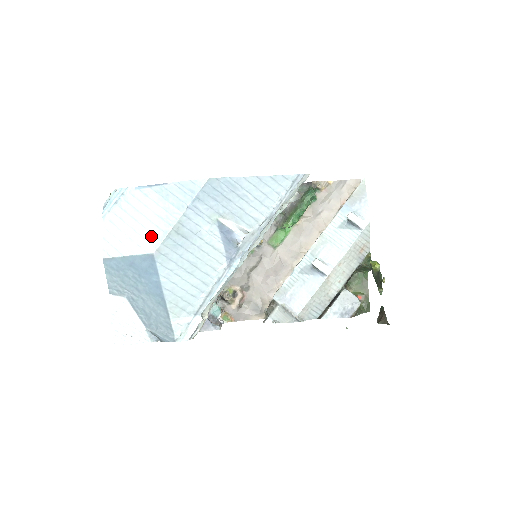
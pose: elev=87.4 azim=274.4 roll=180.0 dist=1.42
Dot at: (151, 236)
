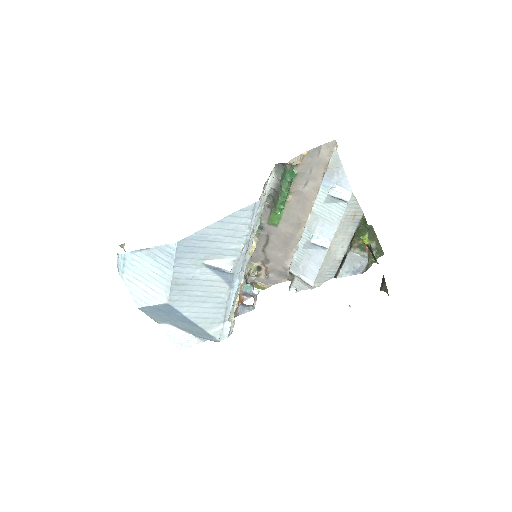
Dot at: (160, 290)
